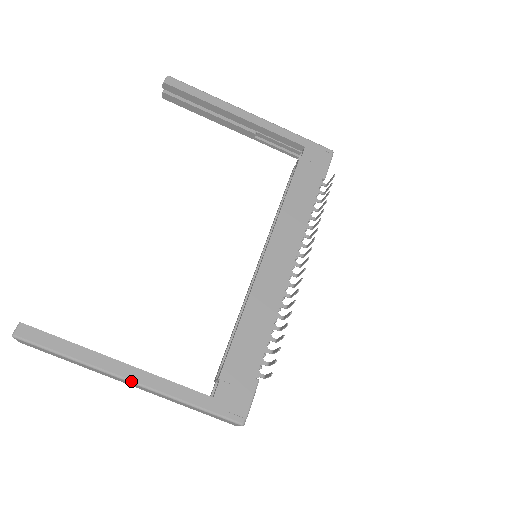
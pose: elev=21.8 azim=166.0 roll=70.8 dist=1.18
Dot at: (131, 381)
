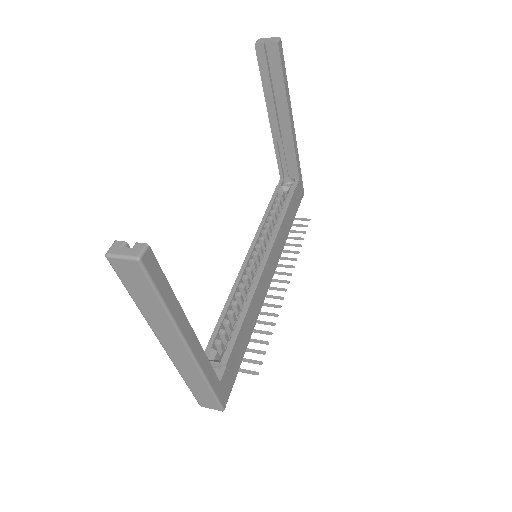
Dot at: (191, 351)
